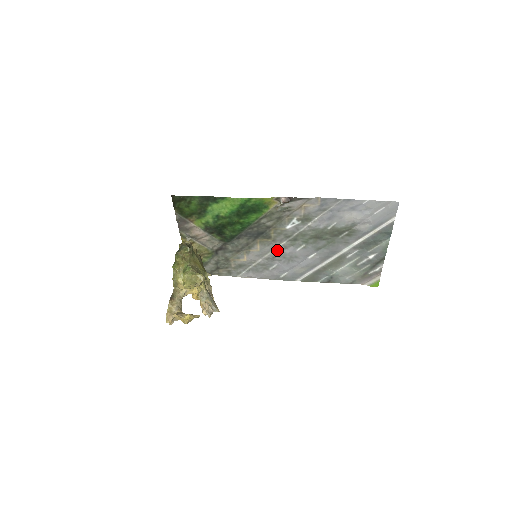
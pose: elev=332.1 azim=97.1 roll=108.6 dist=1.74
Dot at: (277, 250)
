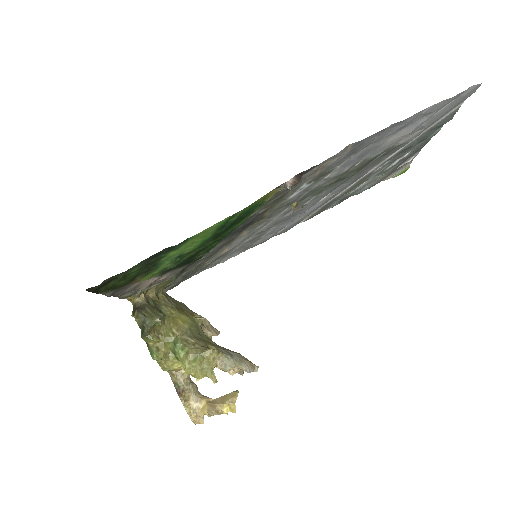
Dot at: (273, 221)
